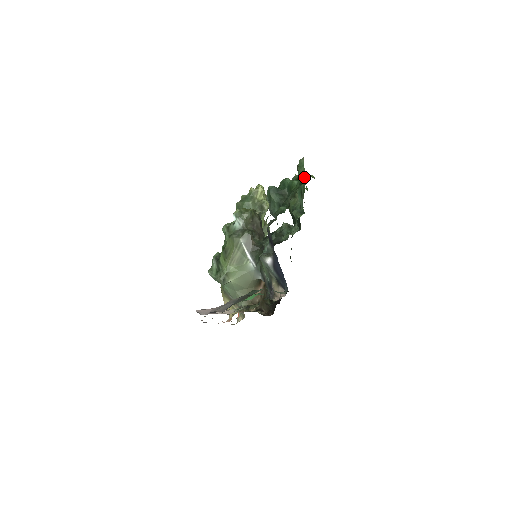
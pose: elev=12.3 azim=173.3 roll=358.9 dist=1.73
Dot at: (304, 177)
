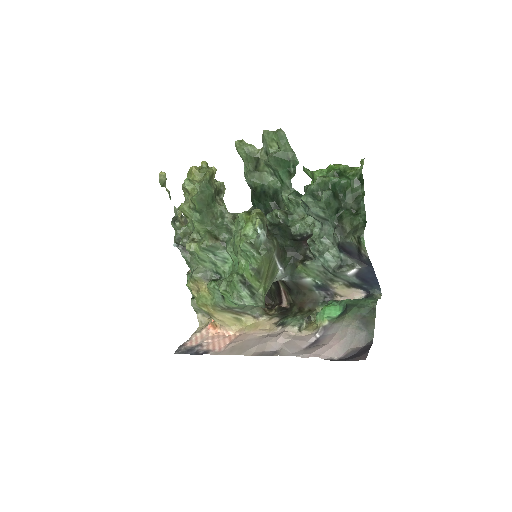
Dot at: (340, 169)
